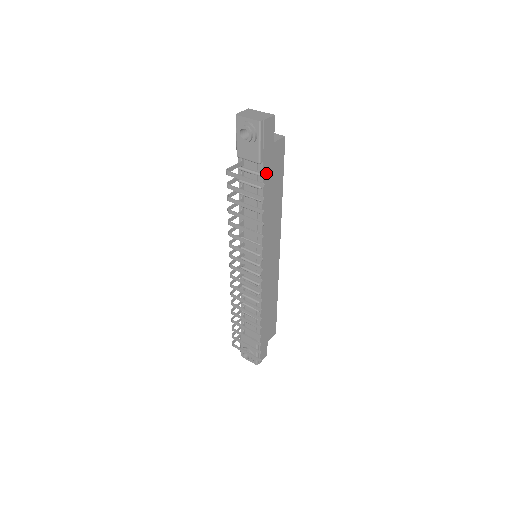
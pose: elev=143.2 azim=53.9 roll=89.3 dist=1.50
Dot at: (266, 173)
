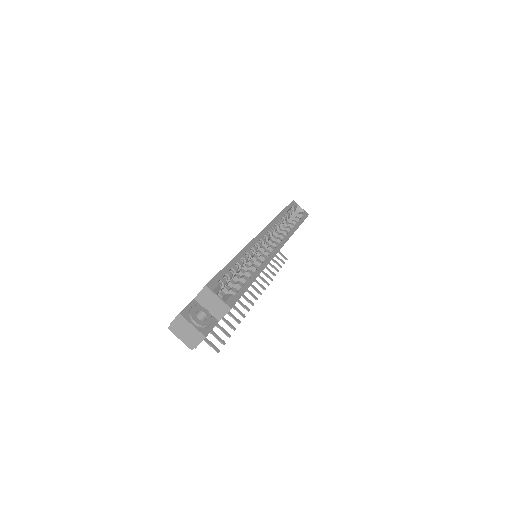
Dot at: occluded
